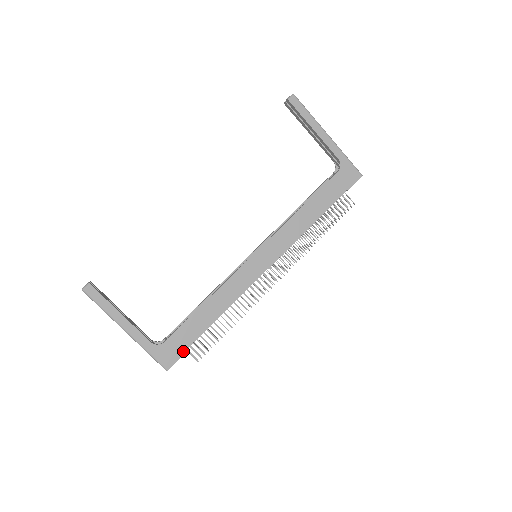
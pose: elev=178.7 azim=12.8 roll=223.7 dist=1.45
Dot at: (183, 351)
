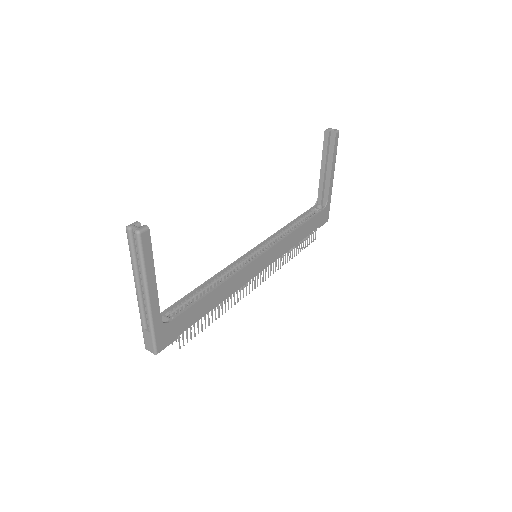
Dot at: (178, 335)
